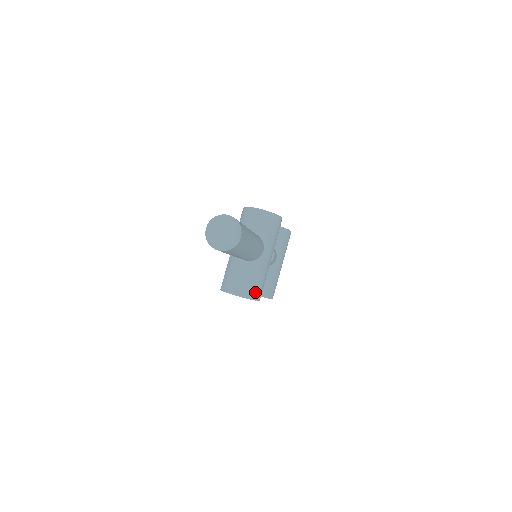
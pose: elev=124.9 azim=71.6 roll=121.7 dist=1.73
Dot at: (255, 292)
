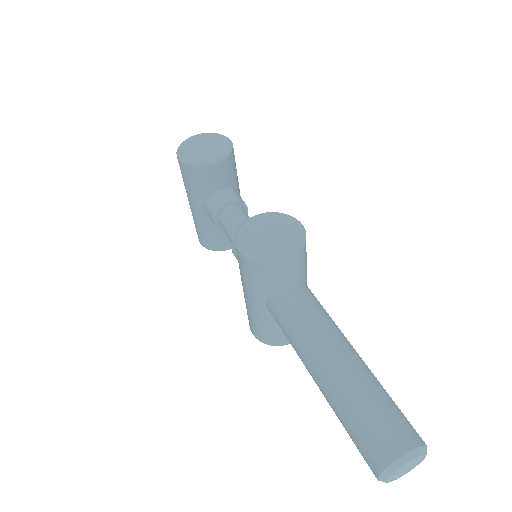
Dot at: occluded
